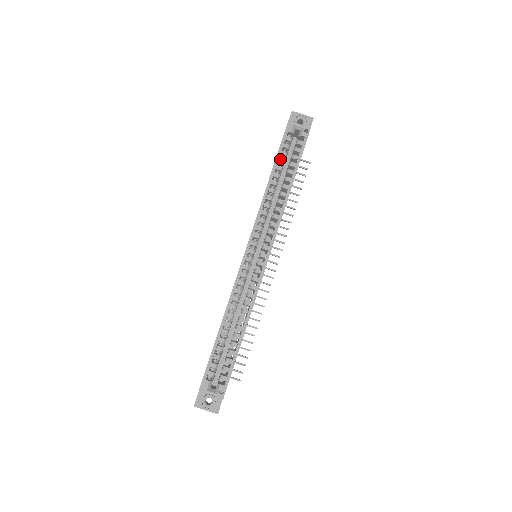
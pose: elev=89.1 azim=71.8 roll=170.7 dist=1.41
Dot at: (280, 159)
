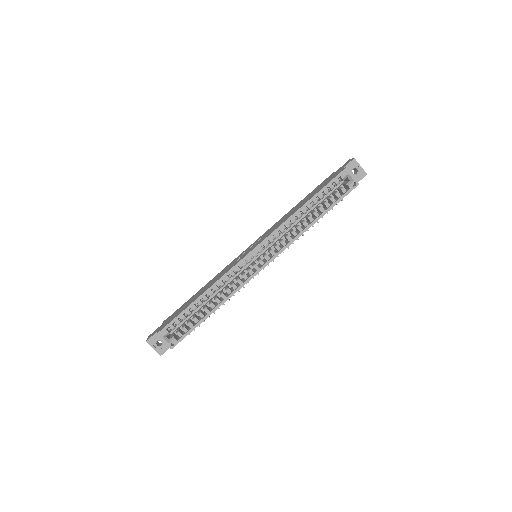
Dot at: (320, 194)
